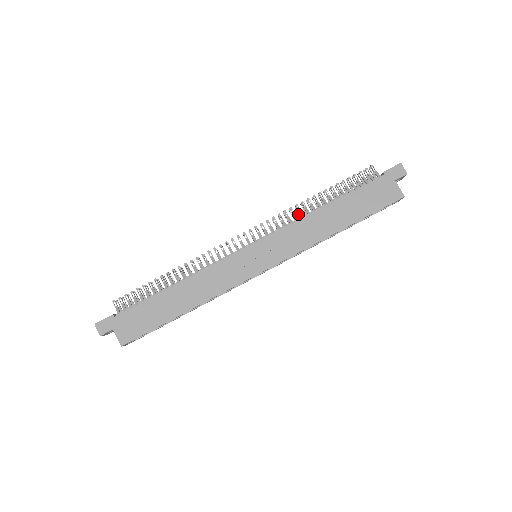
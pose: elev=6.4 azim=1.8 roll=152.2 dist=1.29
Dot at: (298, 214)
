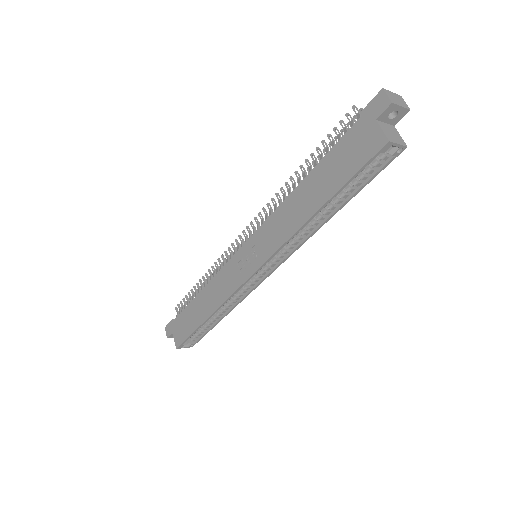
Dot at: occluded
